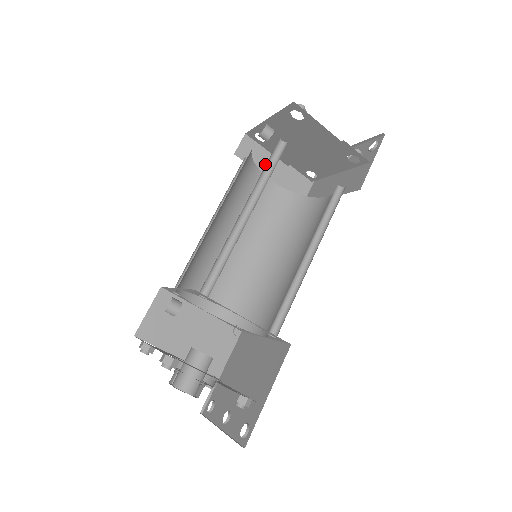
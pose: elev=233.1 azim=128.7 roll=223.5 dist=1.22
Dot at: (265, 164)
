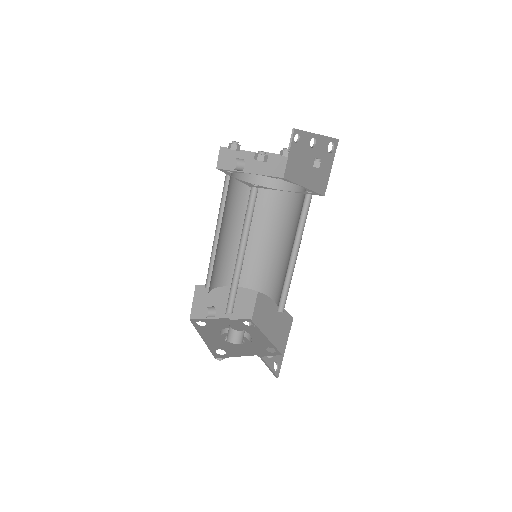
Dot at: occluded
